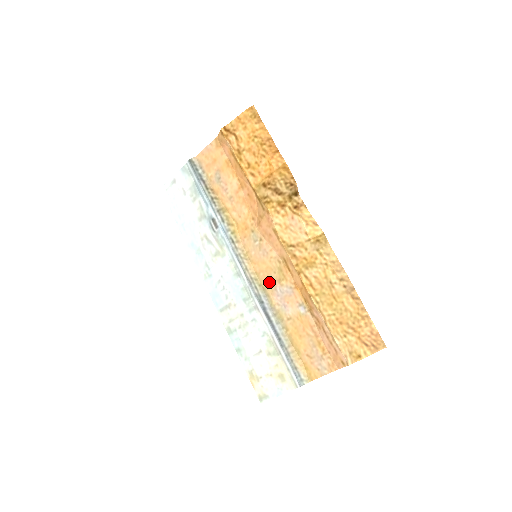
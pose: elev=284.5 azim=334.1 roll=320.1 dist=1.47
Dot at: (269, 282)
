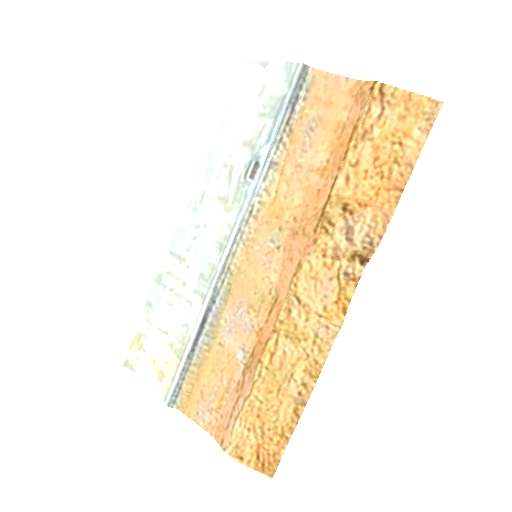
Dot at: (240, 293)
